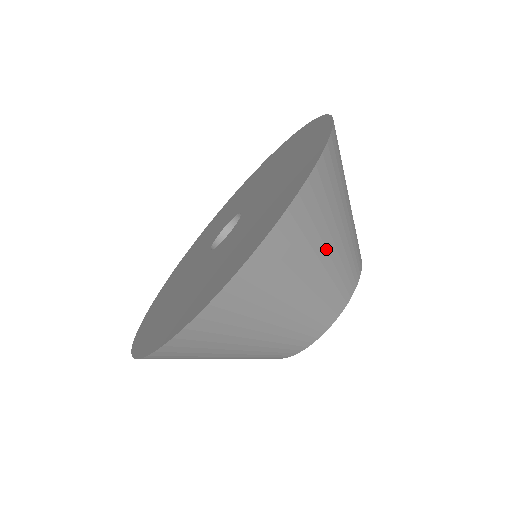
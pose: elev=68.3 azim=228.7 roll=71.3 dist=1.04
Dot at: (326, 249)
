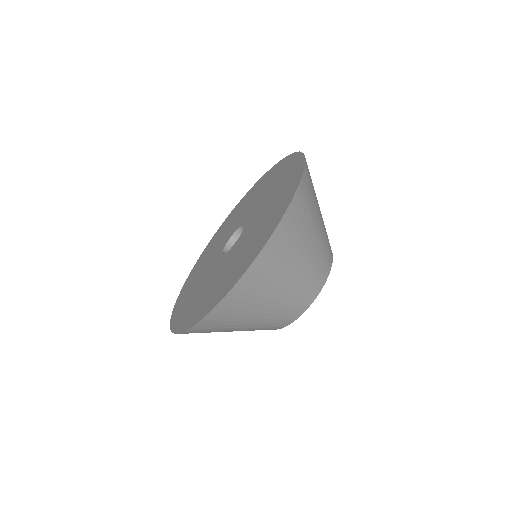
Dot at: (292, 271)
